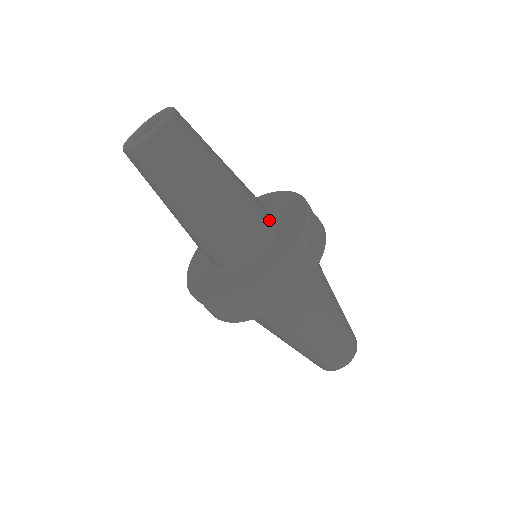
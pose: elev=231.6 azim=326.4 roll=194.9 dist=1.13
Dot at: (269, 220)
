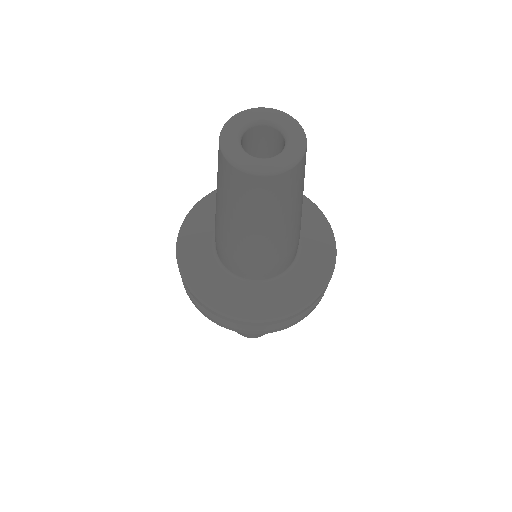
Dot at: occluded
